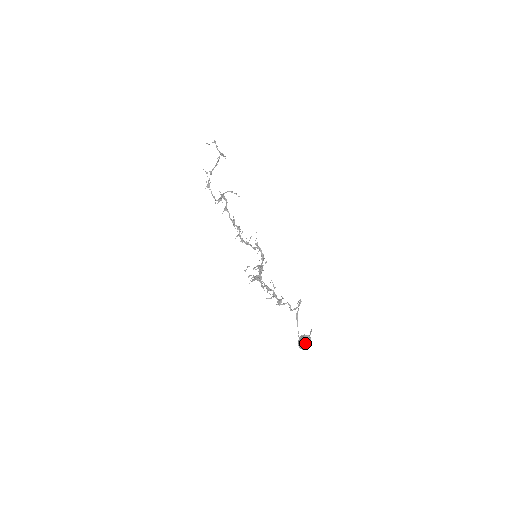
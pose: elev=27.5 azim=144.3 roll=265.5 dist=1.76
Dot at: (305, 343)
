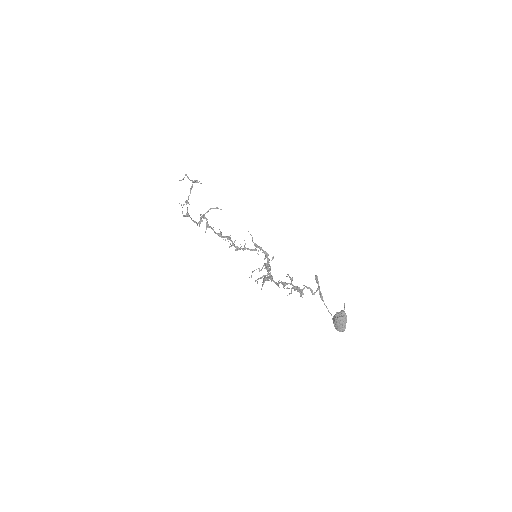
Dot at: (339, 321)
